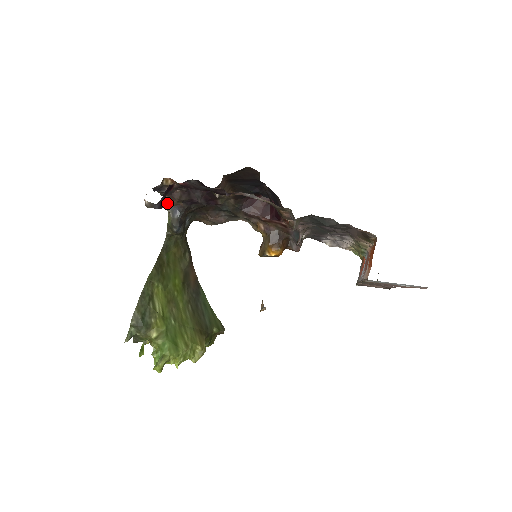
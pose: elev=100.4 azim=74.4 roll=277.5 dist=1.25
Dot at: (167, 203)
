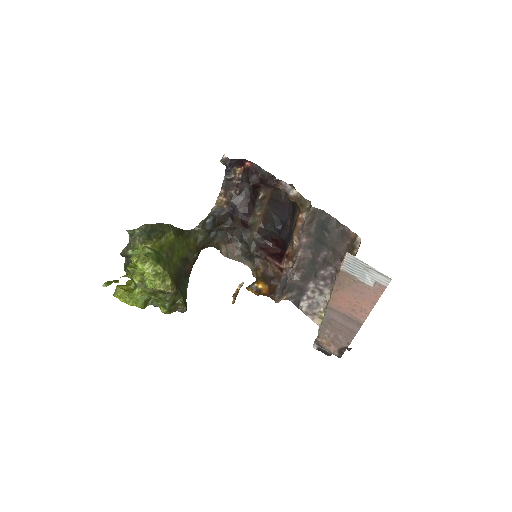
Dot at: (217, 201)
